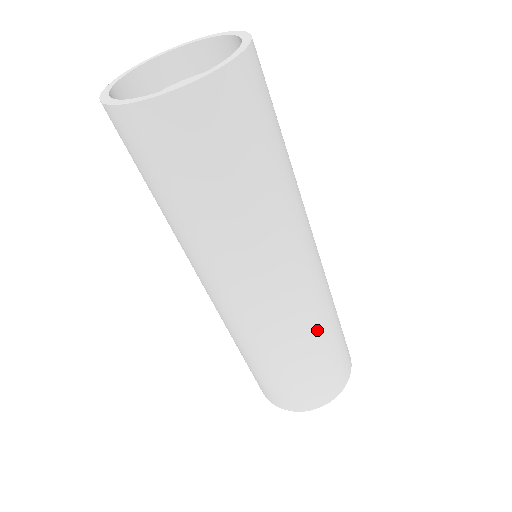
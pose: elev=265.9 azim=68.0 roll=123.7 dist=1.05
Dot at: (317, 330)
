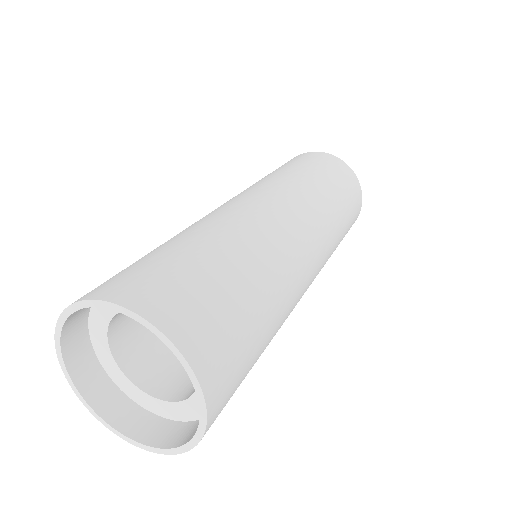
Dot at: (256, 251)
